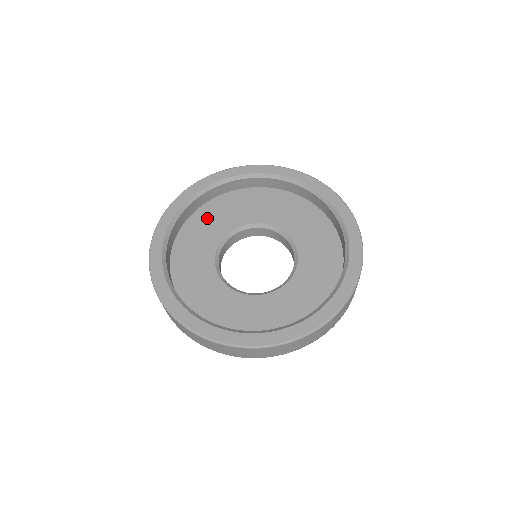
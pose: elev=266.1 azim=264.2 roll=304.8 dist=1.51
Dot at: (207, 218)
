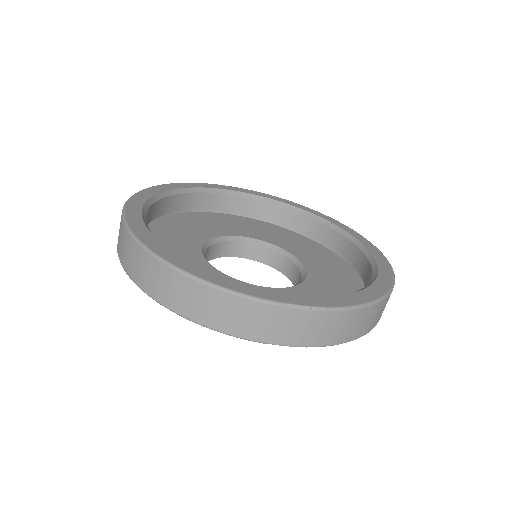
Dot at: (253, 225)
